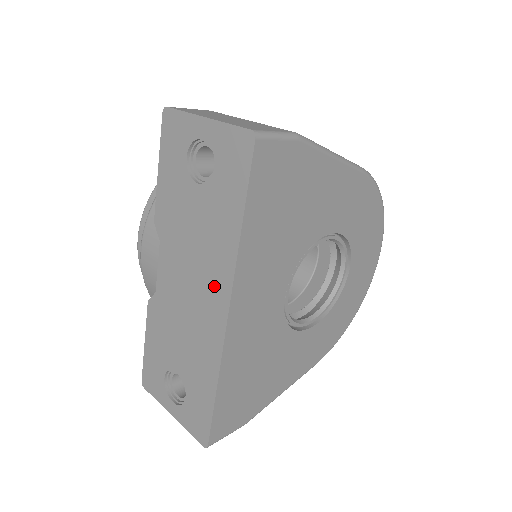
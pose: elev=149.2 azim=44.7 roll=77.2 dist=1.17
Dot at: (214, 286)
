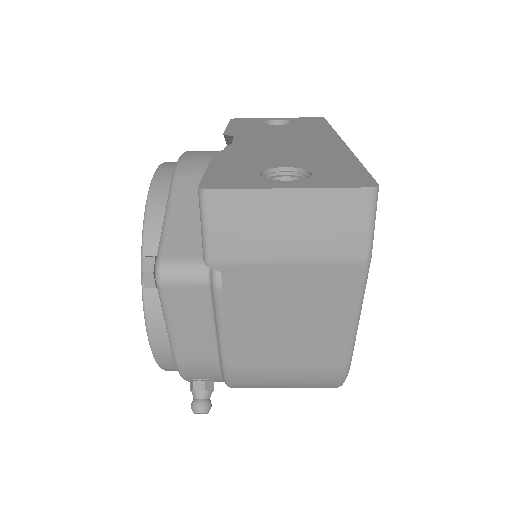
Dot at: (318, 137)
